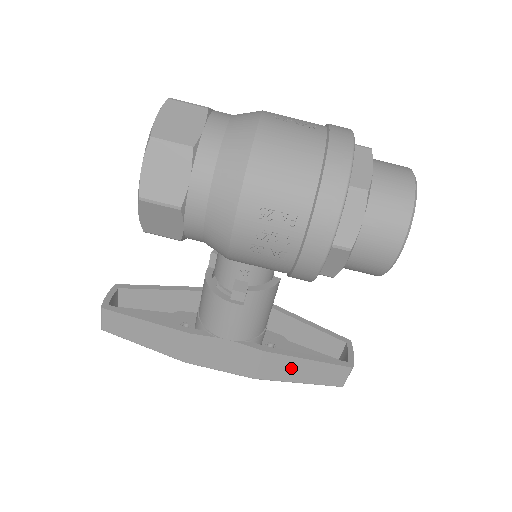
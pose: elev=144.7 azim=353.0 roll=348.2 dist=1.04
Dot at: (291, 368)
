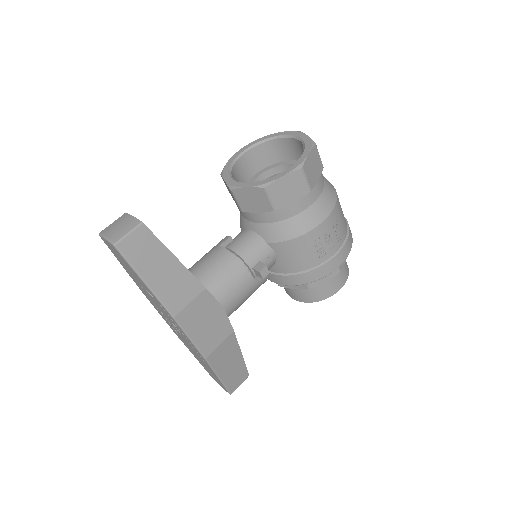
Dot at: (229, 358)
